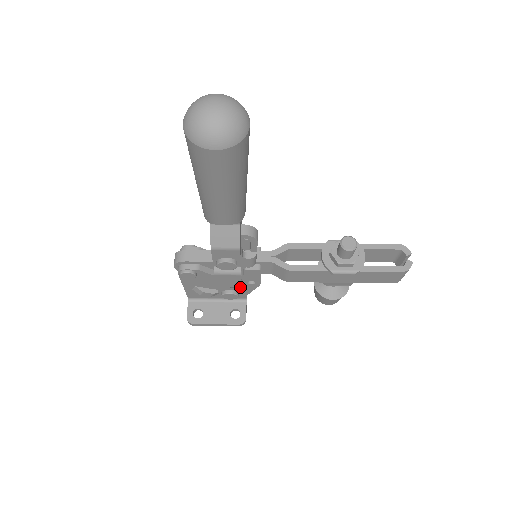
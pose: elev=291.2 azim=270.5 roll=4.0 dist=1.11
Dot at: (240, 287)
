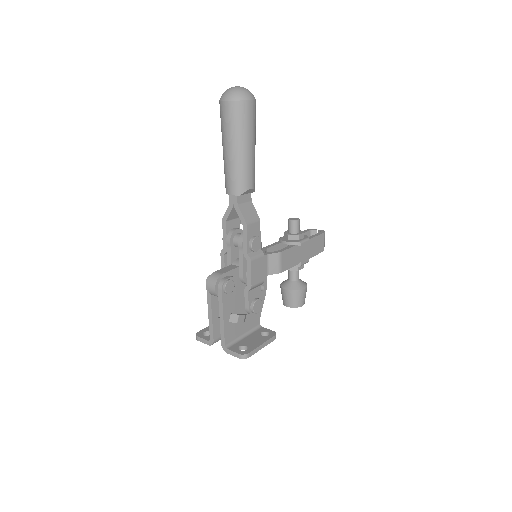
Dot at: occluded
